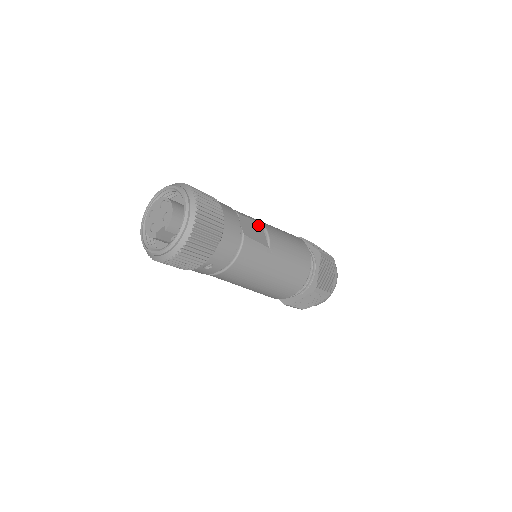
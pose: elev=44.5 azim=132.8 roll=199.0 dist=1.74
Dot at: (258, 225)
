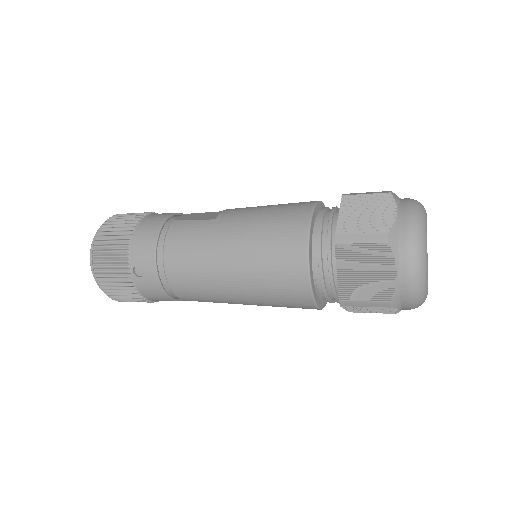
Dot at: occluded
